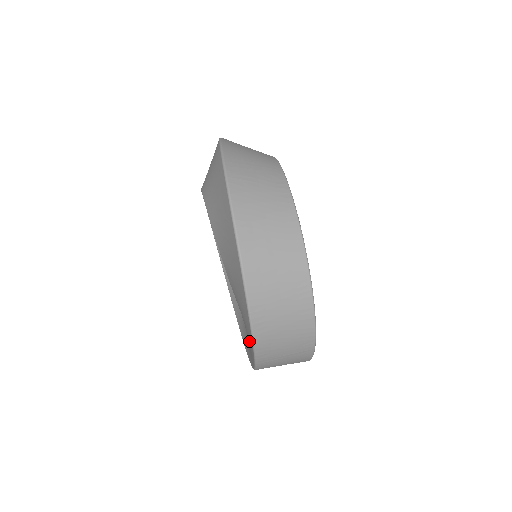
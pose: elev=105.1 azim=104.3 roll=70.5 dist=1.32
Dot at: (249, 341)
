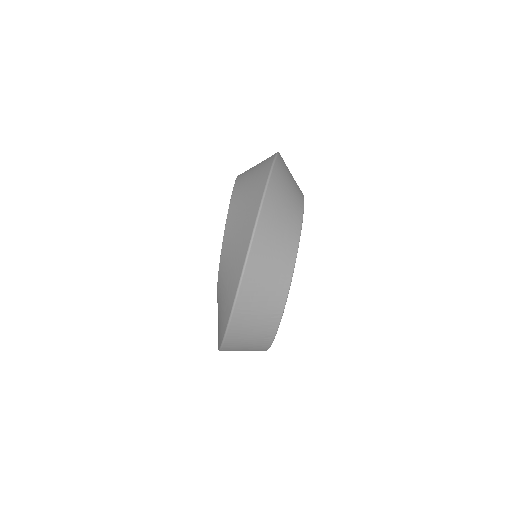
Dot at: occluded
